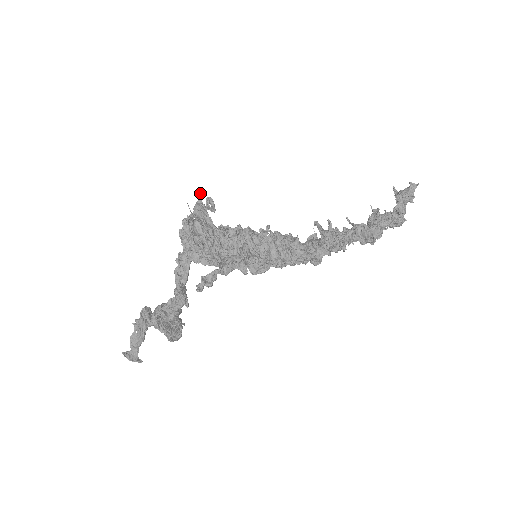
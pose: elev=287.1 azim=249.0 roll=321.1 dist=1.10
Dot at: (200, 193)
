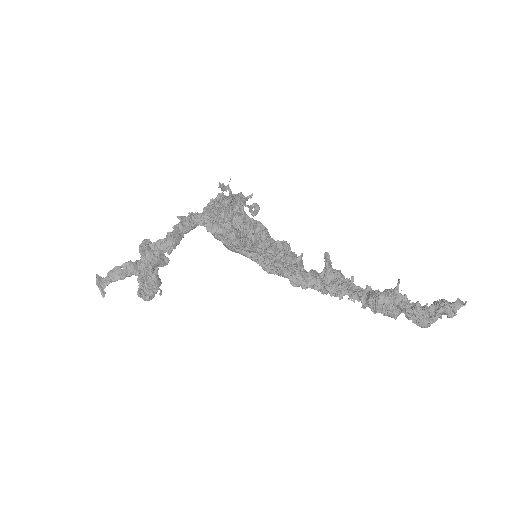
Dot at: (252, 194)
